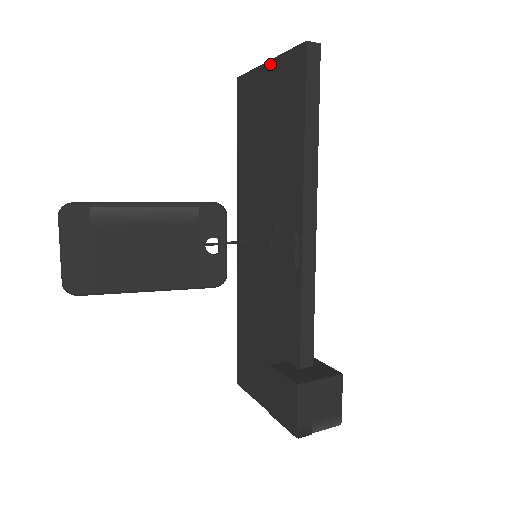
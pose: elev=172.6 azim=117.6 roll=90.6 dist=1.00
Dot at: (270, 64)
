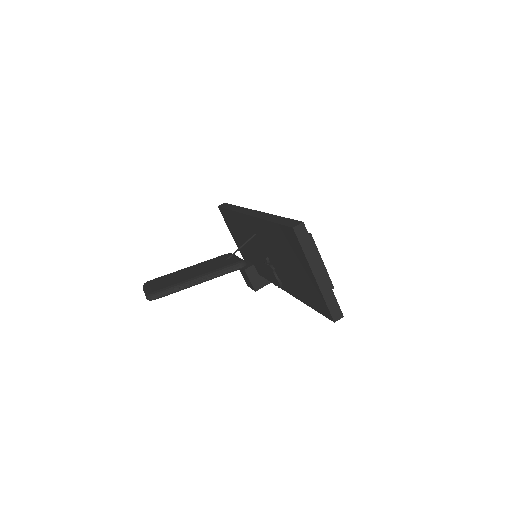
Dot at: (315, 282)
